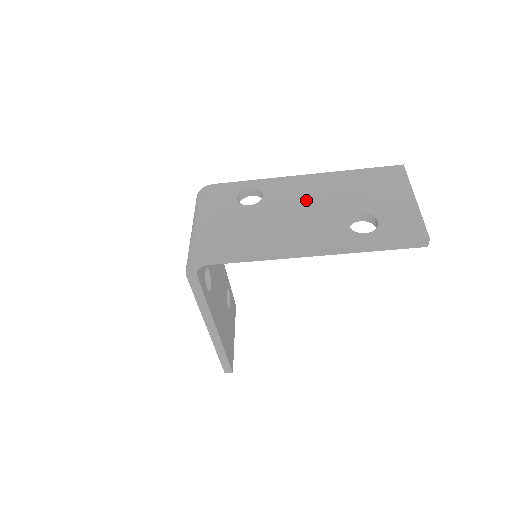
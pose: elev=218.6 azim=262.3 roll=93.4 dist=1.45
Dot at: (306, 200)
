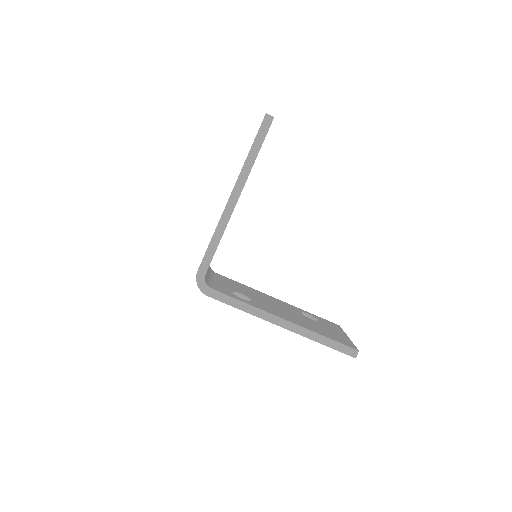
Dot at: occluded
